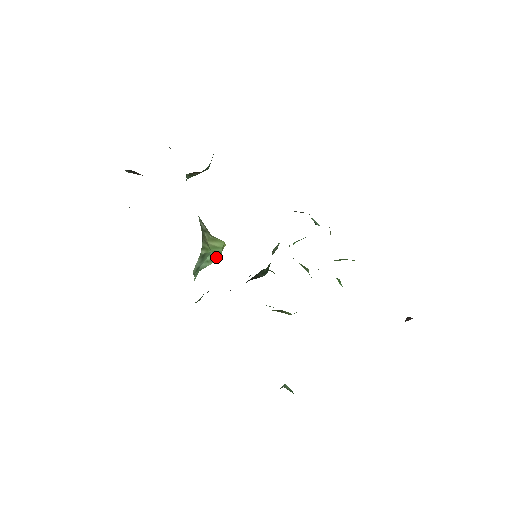
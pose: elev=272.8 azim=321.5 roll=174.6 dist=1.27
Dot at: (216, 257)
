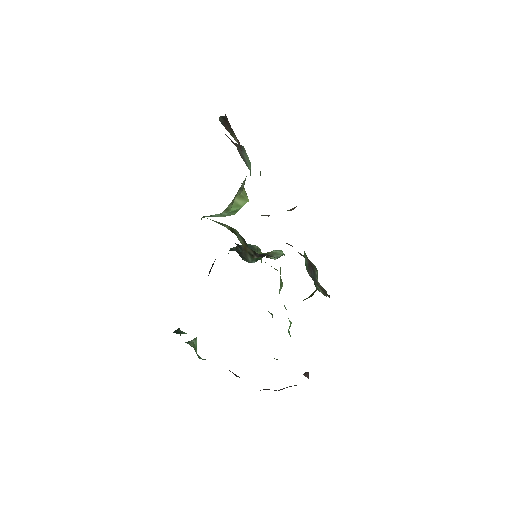
Dot at: (231, 214)
